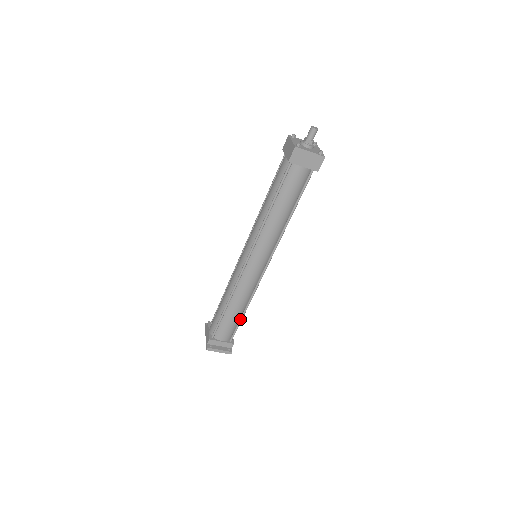
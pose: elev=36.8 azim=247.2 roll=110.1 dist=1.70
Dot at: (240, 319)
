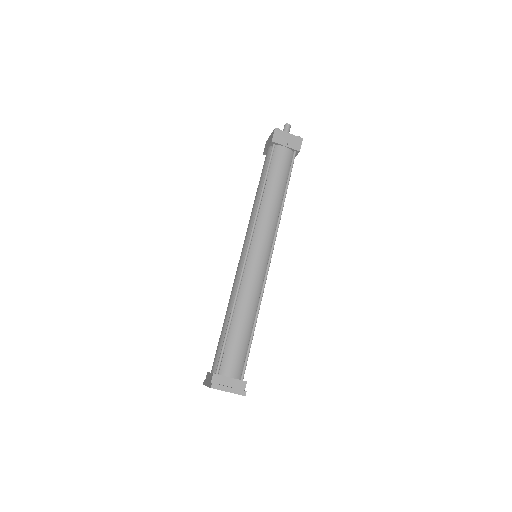
Dot at: (250, 339)
